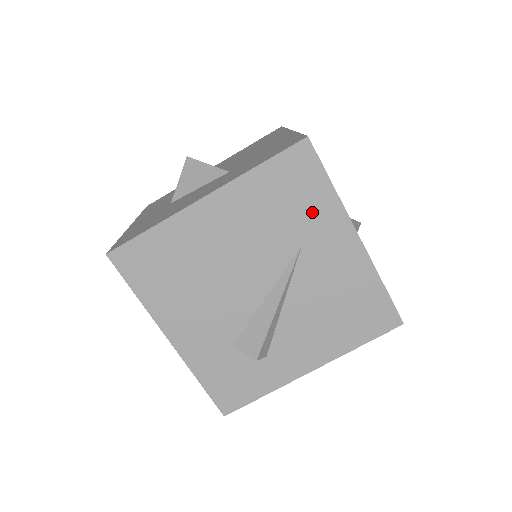
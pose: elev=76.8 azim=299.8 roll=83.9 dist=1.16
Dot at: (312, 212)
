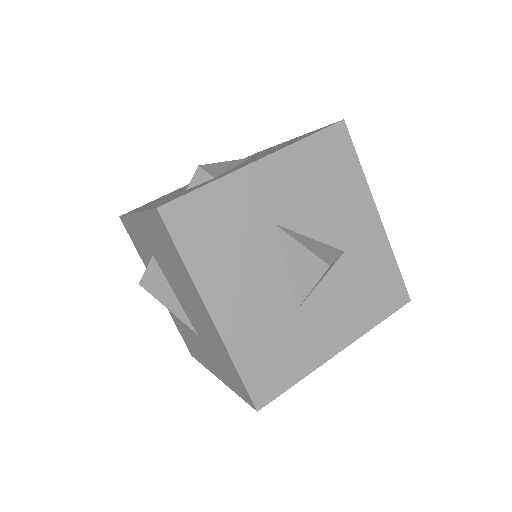
Dot at: occluded
